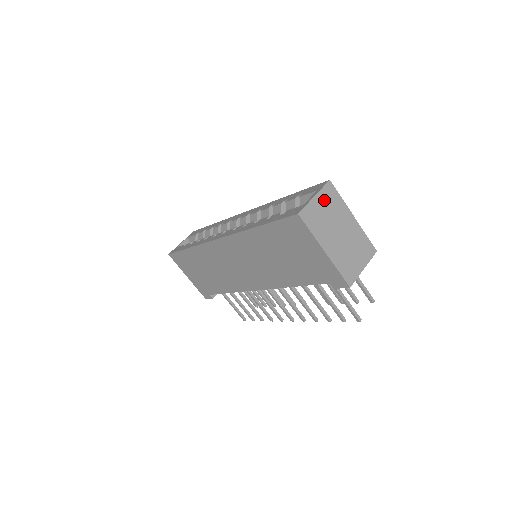
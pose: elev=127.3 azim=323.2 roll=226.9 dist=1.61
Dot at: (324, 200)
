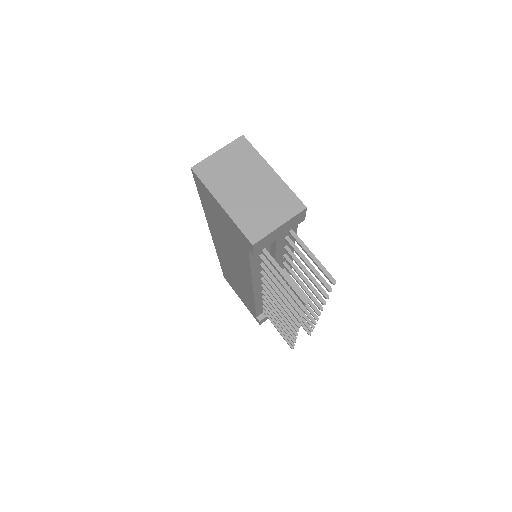
Dot at: (230, 154)
